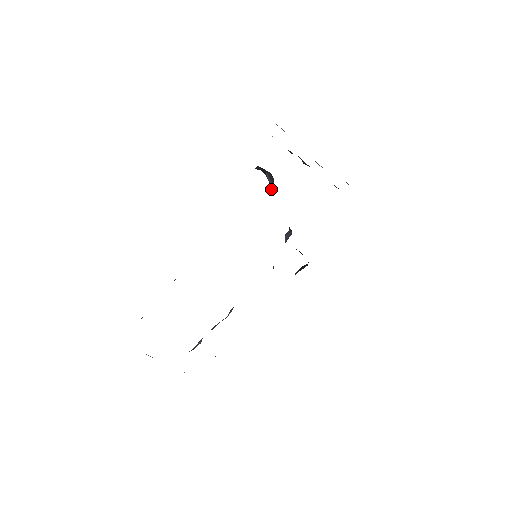
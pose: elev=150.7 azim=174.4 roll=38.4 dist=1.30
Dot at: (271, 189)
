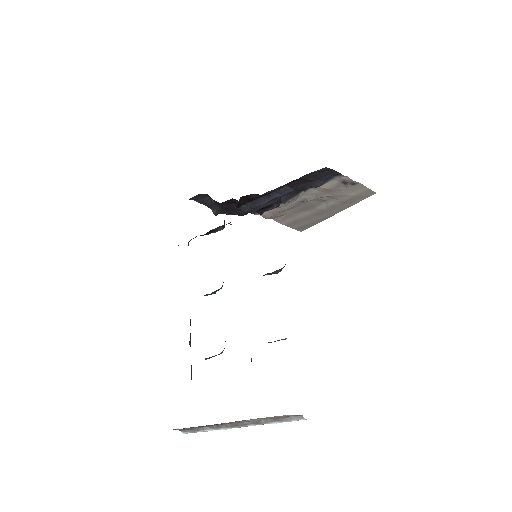
Dot at: (219, 205)
